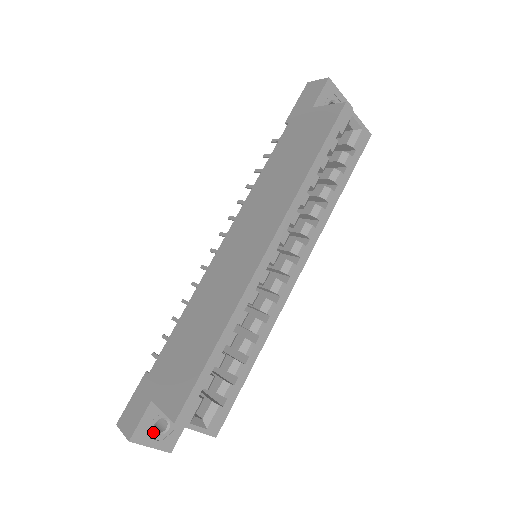
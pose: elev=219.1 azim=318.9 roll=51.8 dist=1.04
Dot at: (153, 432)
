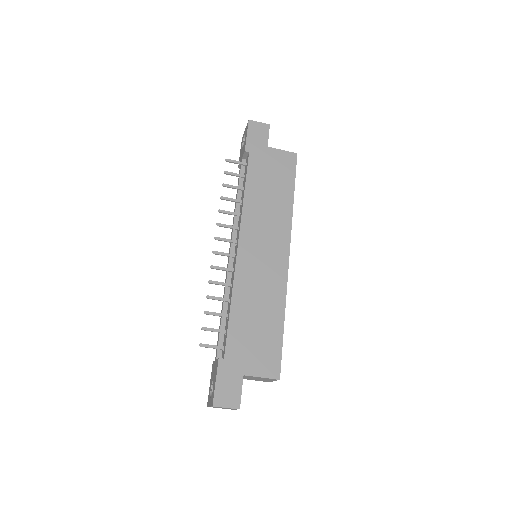
Dot at: occluded
